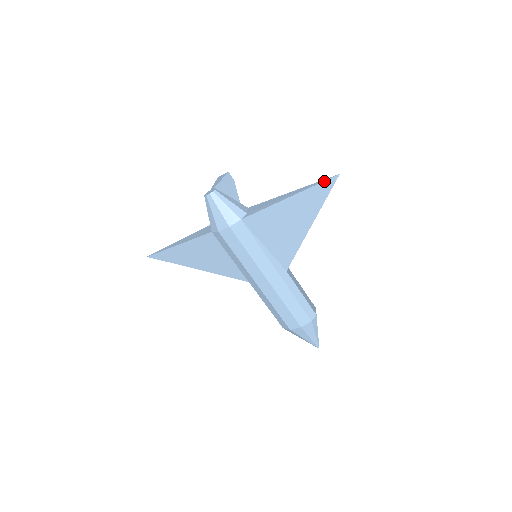
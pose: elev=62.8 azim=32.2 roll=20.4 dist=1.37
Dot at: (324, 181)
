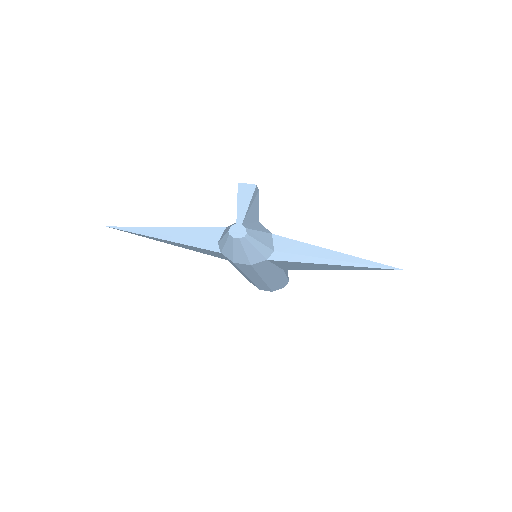
Dot at: (385, 269)
